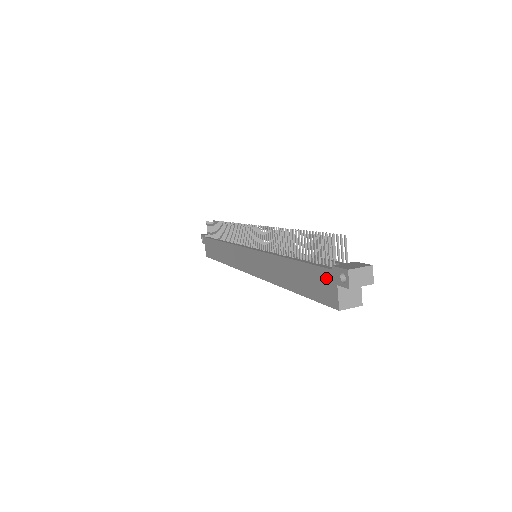
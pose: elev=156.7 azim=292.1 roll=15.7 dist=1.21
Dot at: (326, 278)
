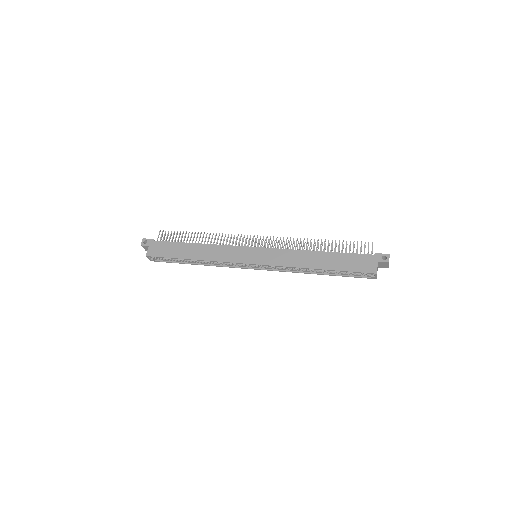
Dot at: (367, 259)
